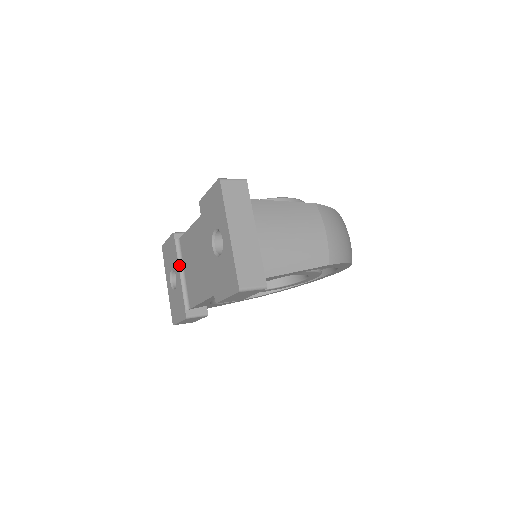
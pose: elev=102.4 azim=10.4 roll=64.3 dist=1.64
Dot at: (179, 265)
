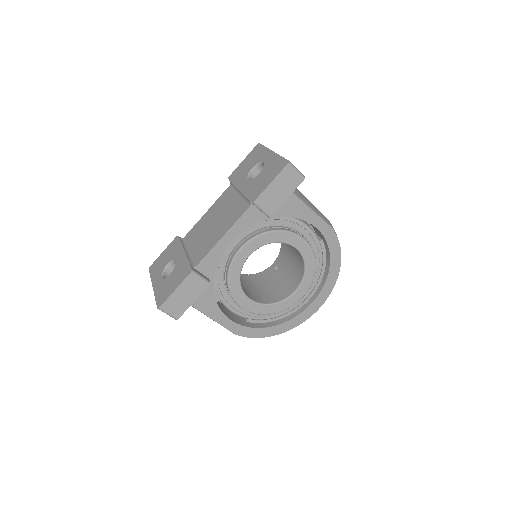
Dot at: (184, 247)
